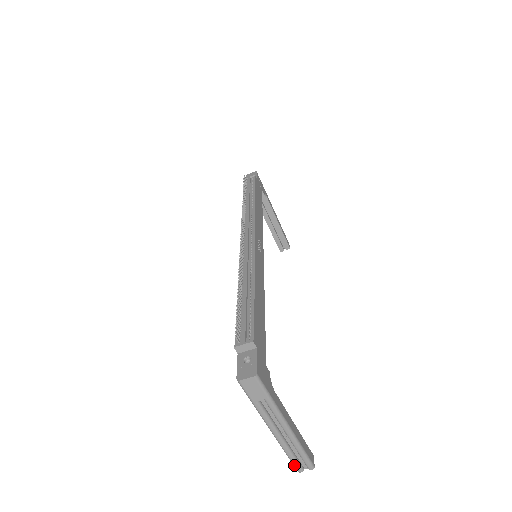
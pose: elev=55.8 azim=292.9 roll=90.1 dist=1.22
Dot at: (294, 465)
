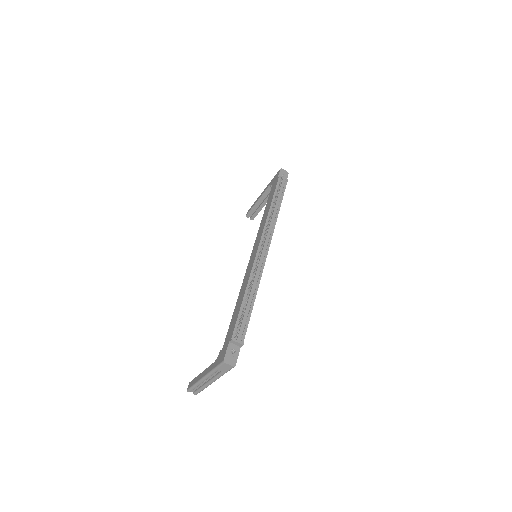
Dot at: (190, 389)
